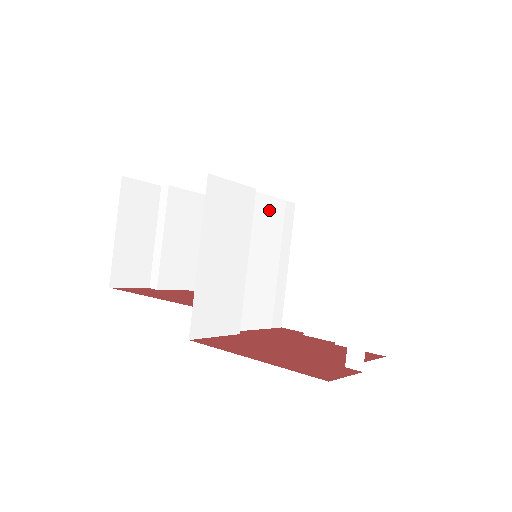
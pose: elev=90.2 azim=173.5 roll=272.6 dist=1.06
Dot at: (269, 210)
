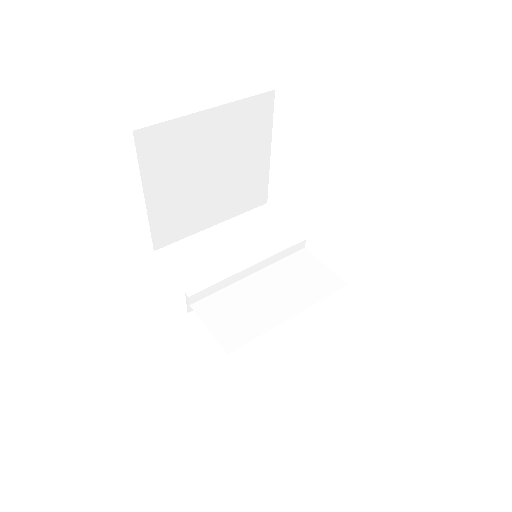
Dot at: (318, 275)
